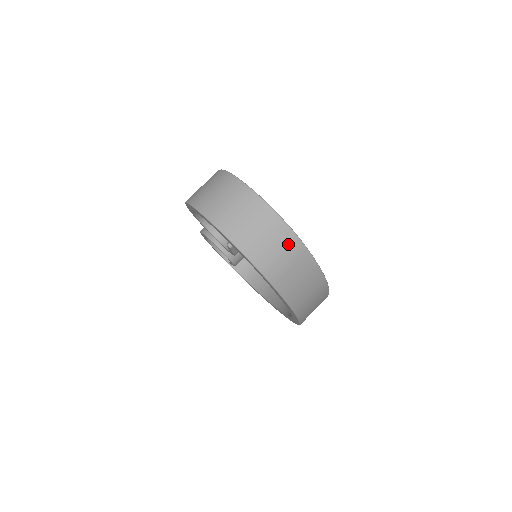
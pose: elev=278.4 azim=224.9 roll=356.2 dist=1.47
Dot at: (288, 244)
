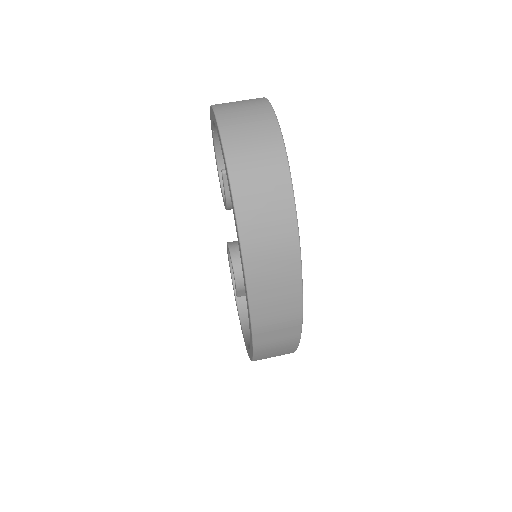
Dot at: (271, 149)
